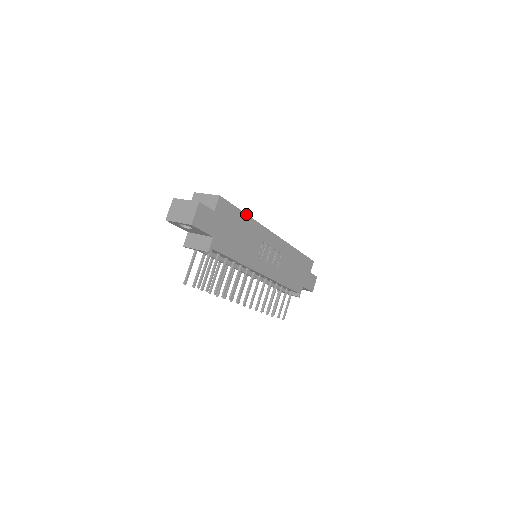
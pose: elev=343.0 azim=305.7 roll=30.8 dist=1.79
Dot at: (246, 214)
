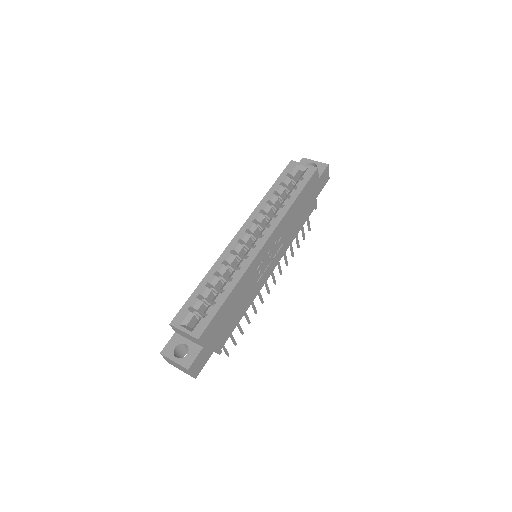
Dot at: (228, 296)
